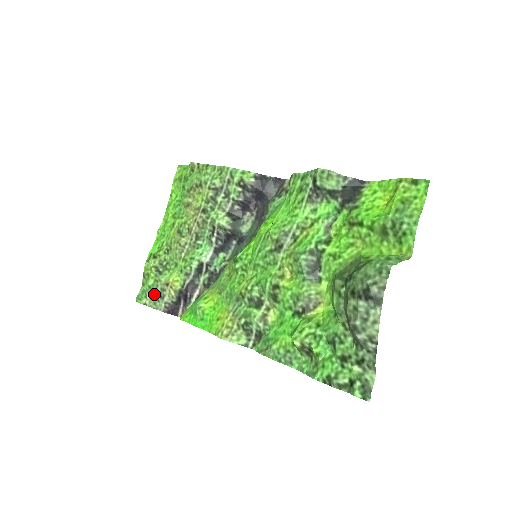
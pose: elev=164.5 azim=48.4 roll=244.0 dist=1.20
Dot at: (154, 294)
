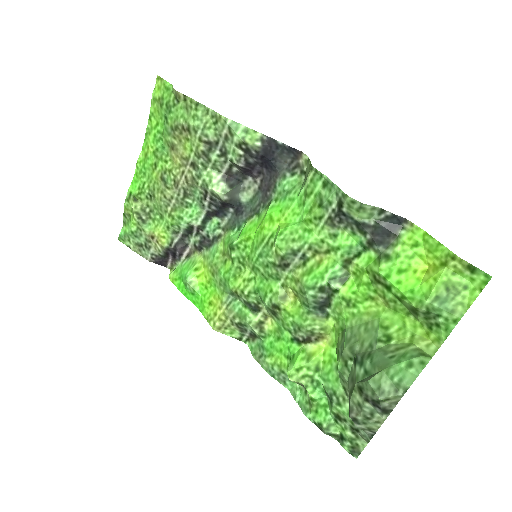
Dot at: (138, 241)
